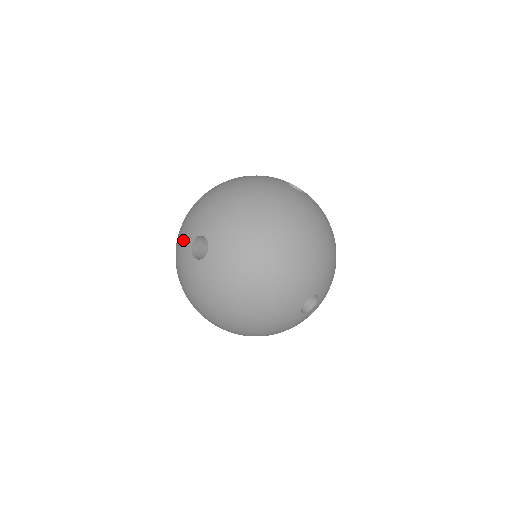
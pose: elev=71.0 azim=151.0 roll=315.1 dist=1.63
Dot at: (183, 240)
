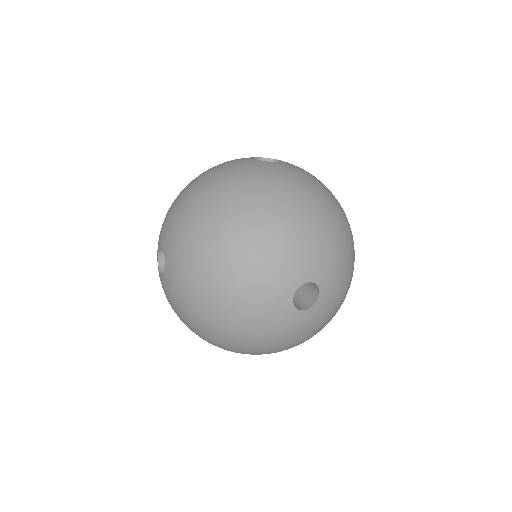
Dot at: occluded
